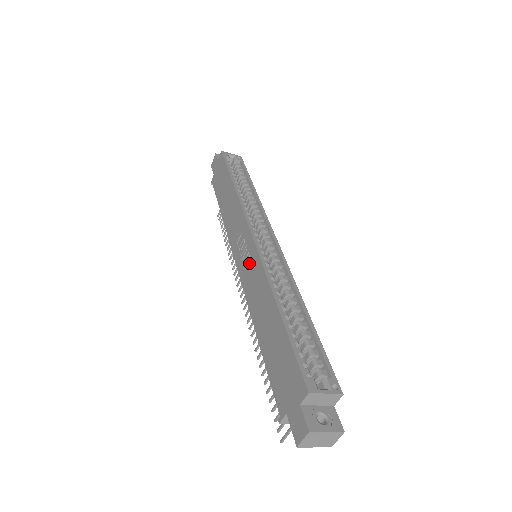
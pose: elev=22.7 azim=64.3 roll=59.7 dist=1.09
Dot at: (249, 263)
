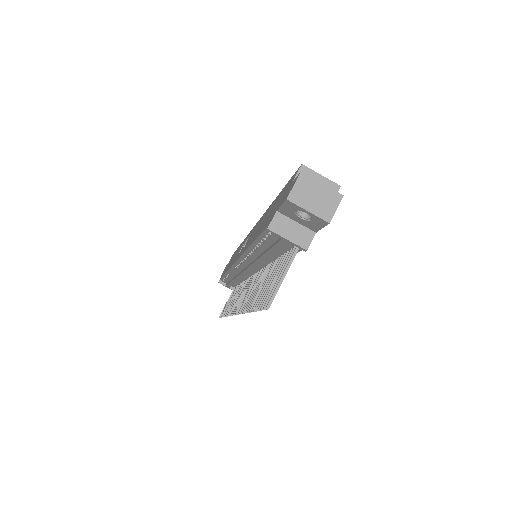
Dot at: occluded
